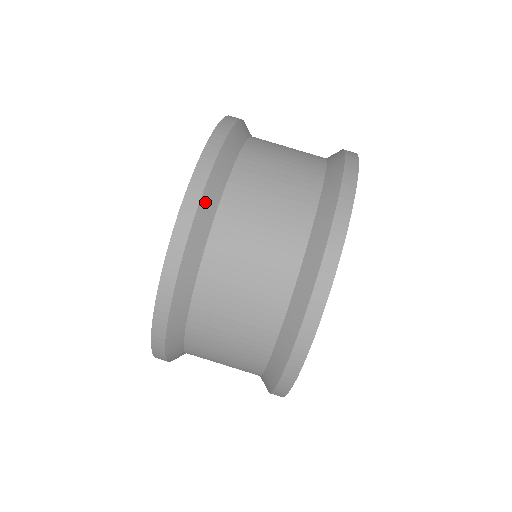
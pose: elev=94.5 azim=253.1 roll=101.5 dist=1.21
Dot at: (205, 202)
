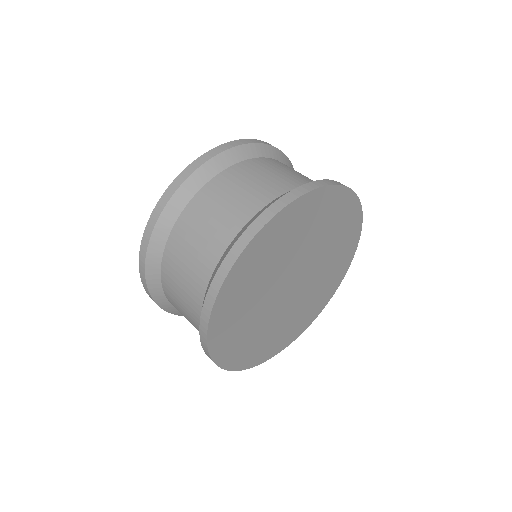
Dot at: (165, 215)
